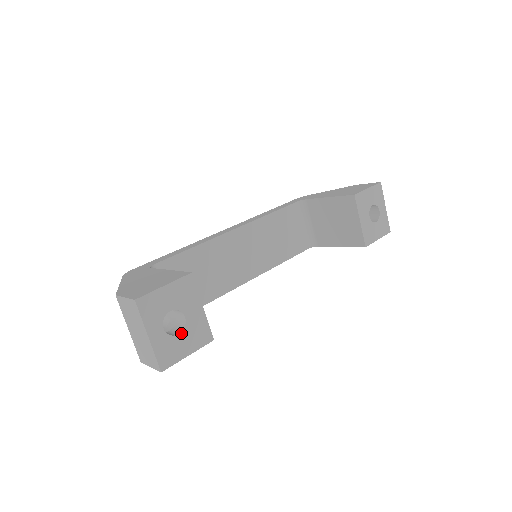
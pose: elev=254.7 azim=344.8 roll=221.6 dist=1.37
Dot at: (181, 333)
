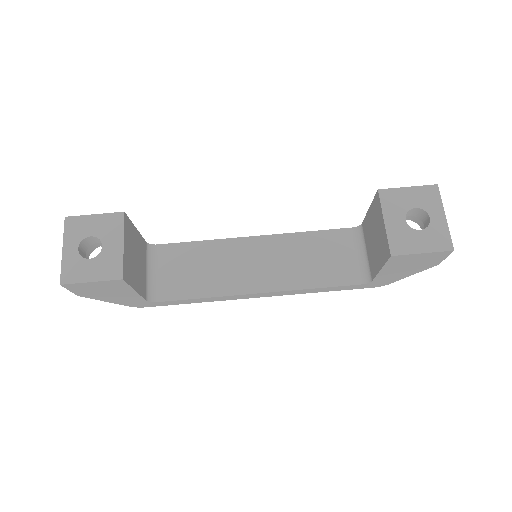
Dot at: (93, 259)
